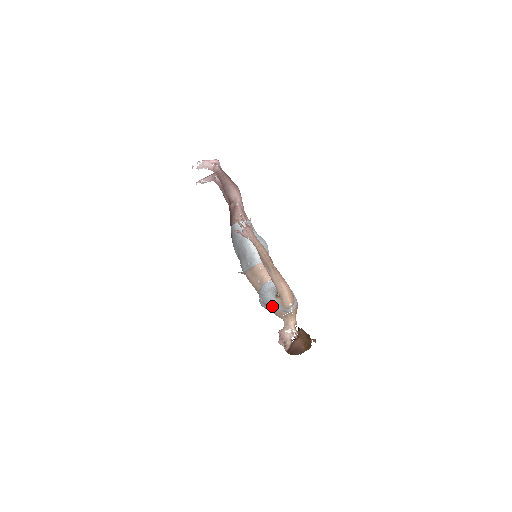
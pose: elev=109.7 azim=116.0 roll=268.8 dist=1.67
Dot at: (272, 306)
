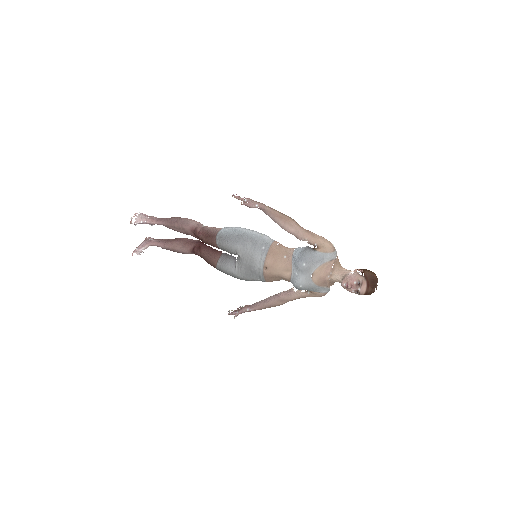
Dot at: (318, 263)
